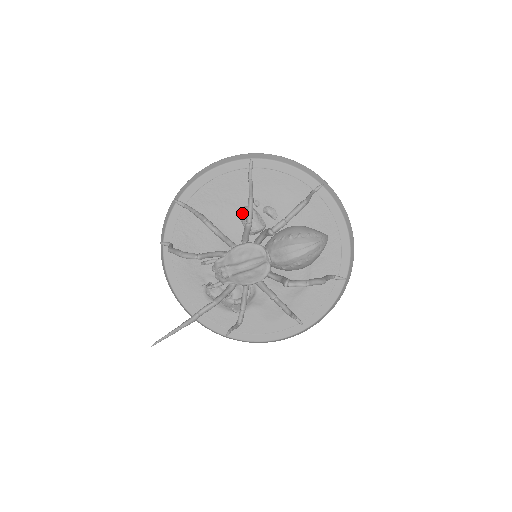
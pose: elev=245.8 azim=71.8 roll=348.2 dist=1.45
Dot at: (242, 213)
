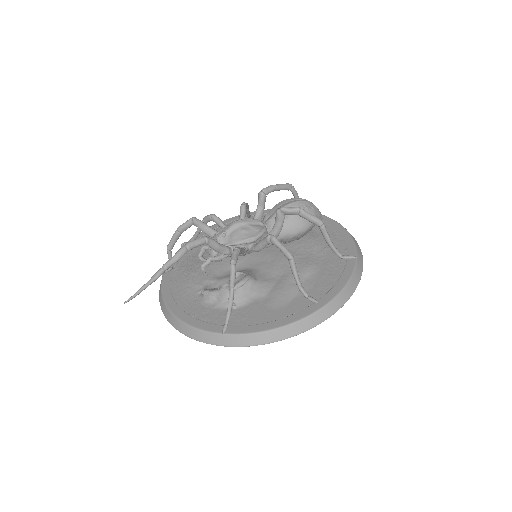
Dot at: occluded
